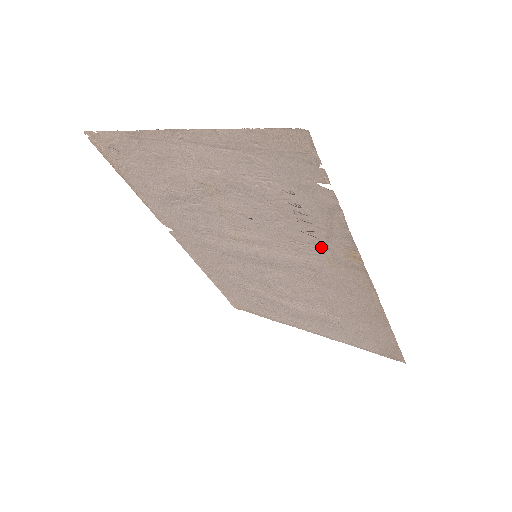
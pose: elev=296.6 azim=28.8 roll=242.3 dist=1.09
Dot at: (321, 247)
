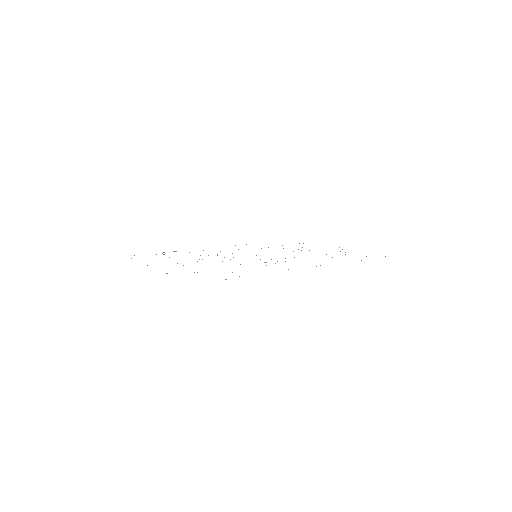
Dot at: occluded
